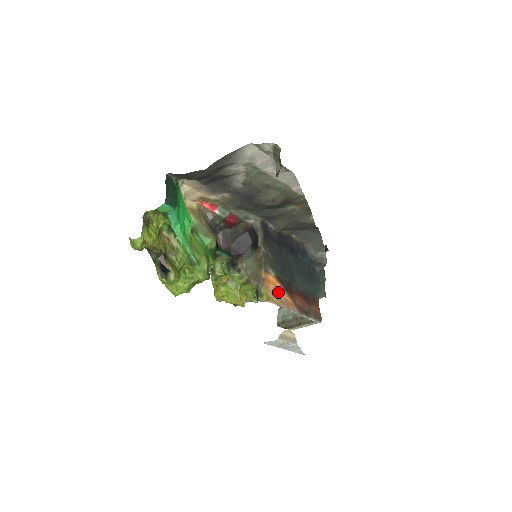
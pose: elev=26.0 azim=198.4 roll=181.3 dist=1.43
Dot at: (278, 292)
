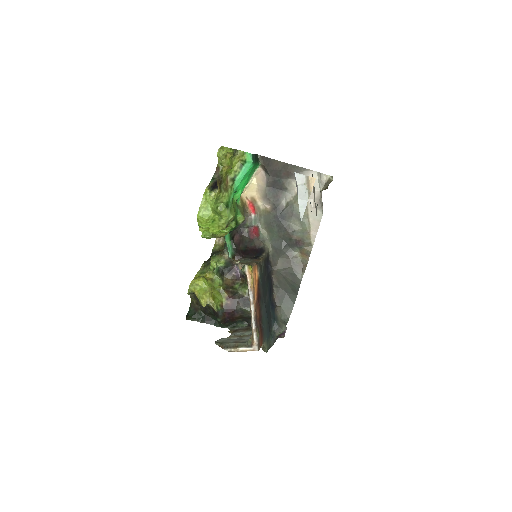
Dot at: (254, 284)
